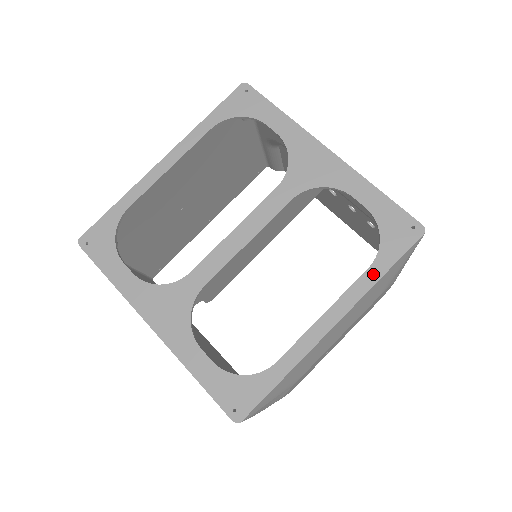
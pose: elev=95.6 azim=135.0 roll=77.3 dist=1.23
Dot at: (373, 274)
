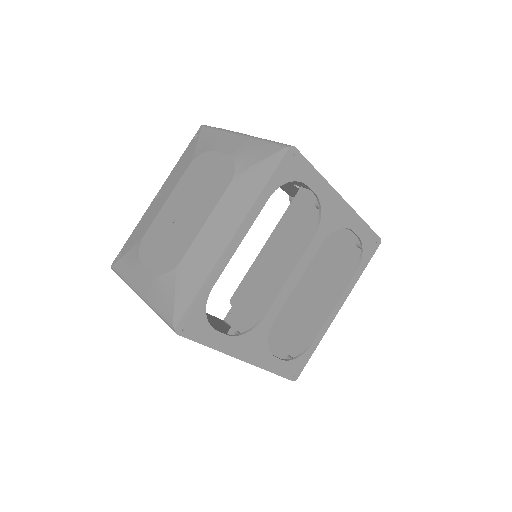
Dot at: (358, 275)
